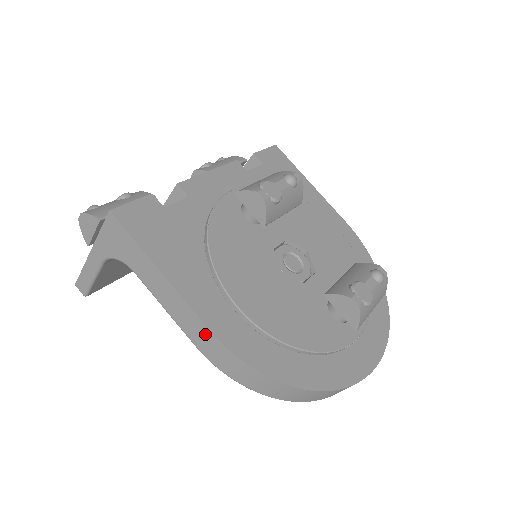
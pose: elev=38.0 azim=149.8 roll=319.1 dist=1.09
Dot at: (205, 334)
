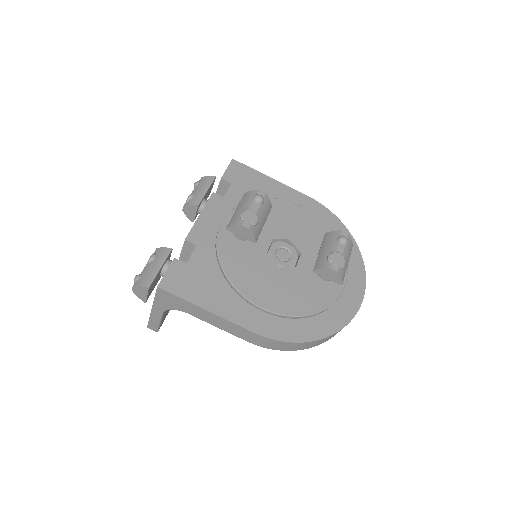
Dot at: (251, 335)
